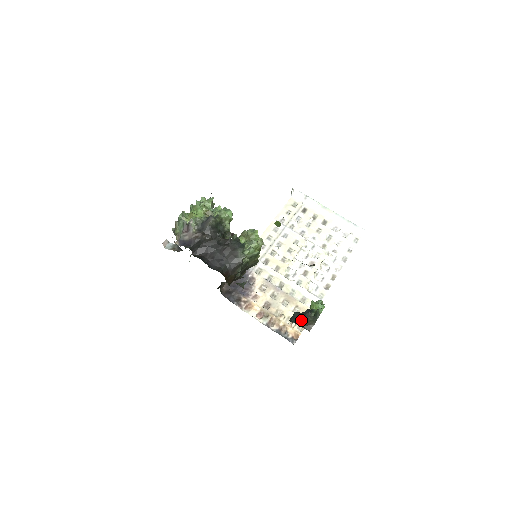
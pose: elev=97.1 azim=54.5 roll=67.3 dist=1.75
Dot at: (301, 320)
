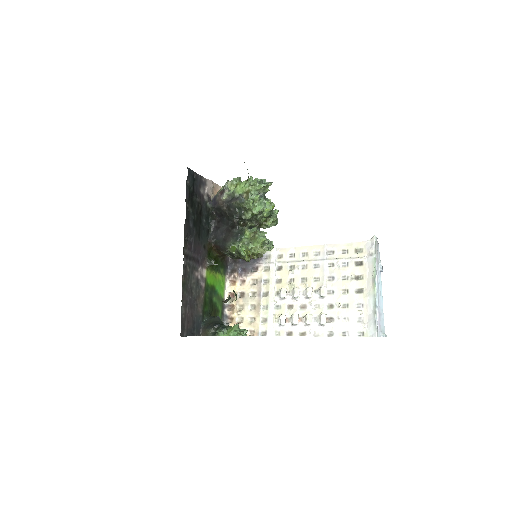
Dot at: (208, 324)
